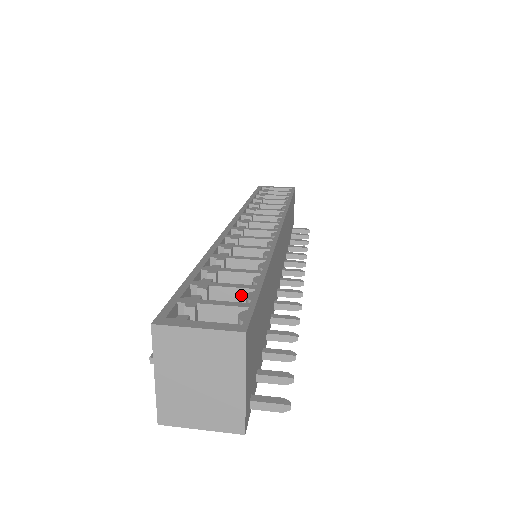
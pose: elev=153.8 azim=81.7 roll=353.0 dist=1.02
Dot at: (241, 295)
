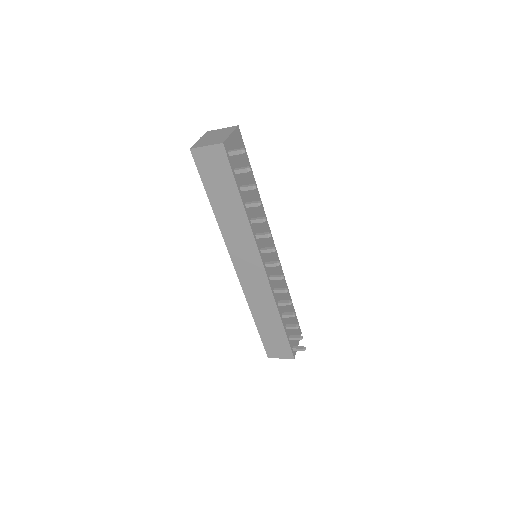
Dot at: occluded
